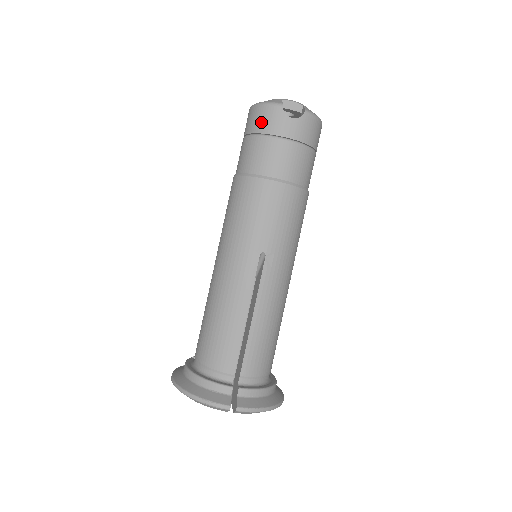
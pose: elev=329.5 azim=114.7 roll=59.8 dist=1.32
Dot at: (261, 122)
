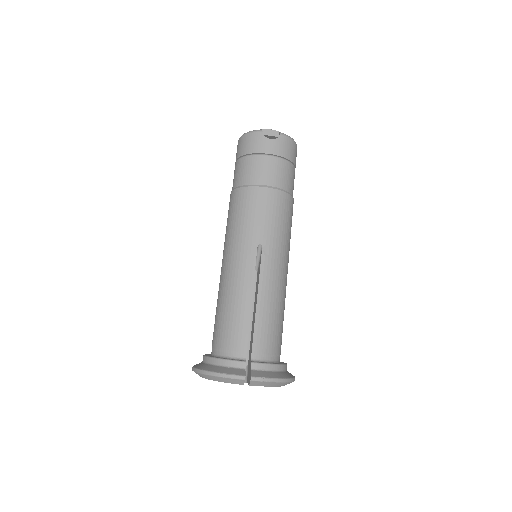
Dot at: (247, 146)
